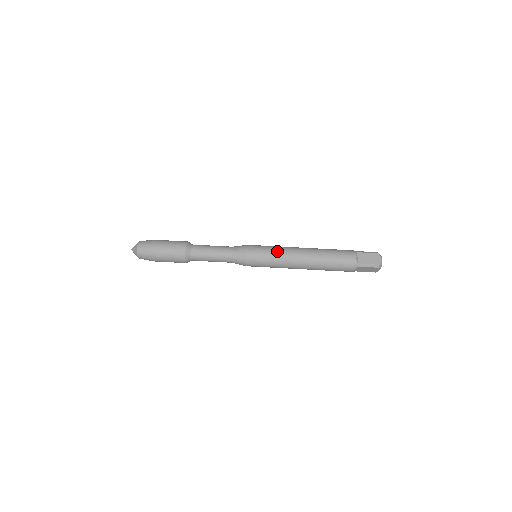
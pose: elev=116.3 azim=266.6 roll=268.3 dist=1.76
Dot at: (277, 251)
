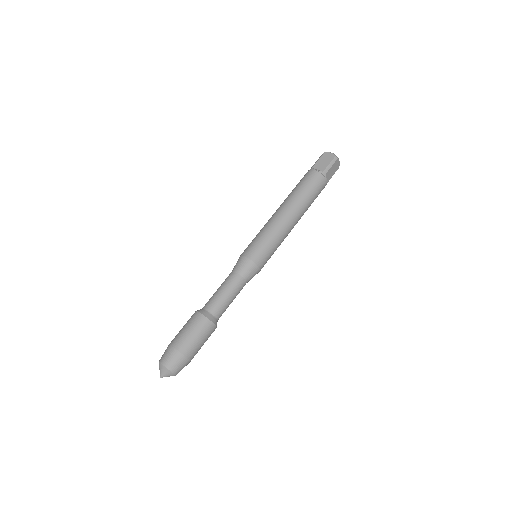
Dot at: (265, 231)
